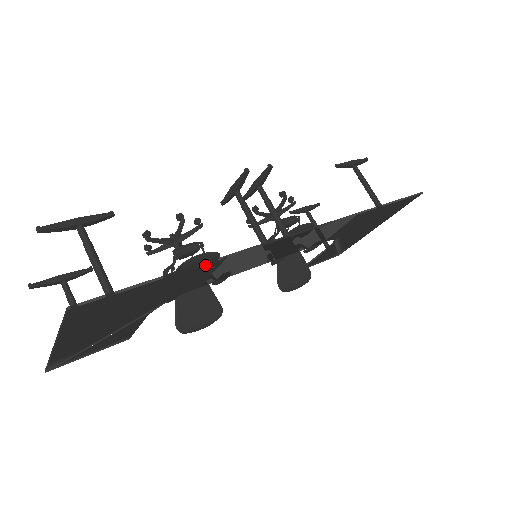
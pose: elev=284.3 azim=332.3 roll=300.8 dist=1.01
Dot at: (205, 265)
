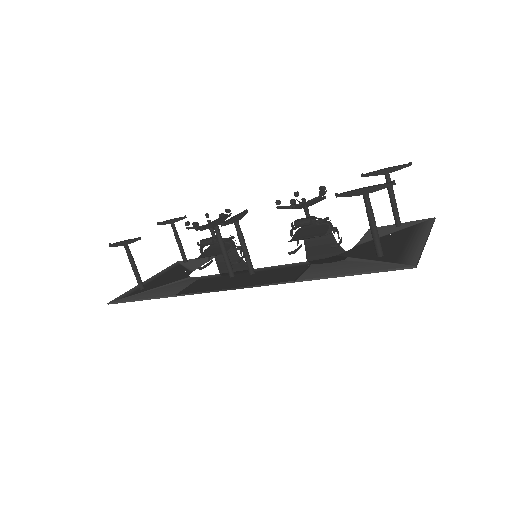
Dot at: (165, 297)
